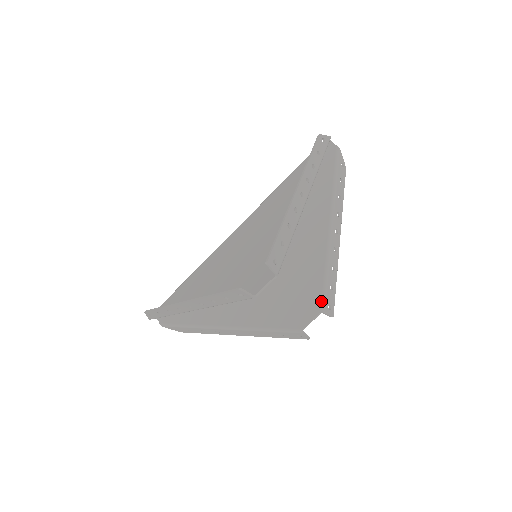
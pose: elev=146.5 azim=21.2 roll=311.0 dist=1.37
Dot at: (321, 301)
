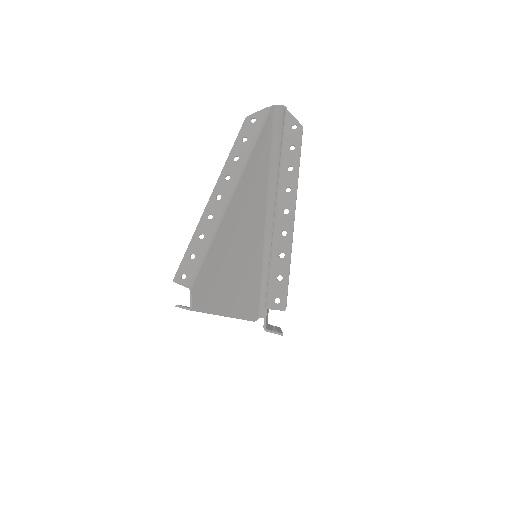
Dot at: (266, 296)
